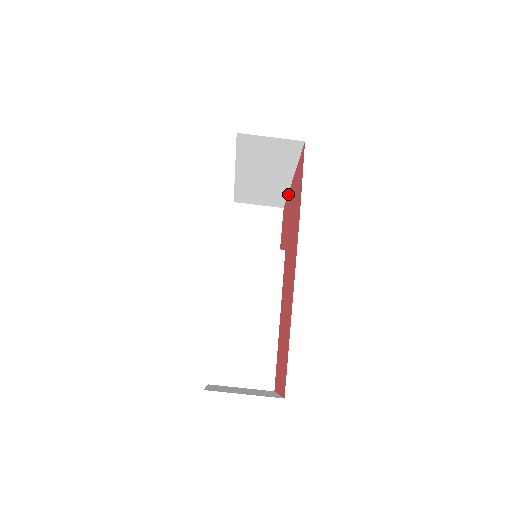
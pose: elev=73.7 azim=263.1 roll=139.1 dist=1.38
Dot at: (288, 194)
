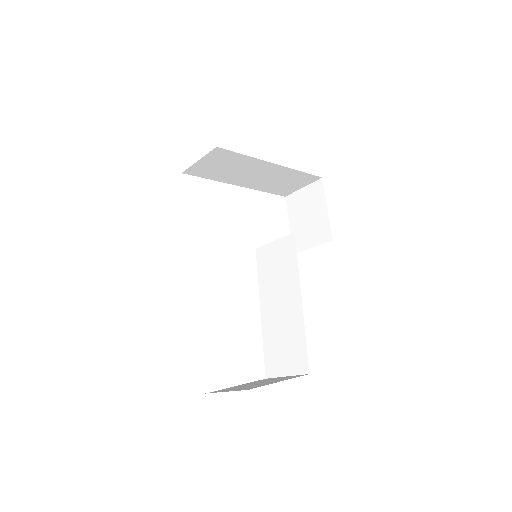
Dot at: occluded
